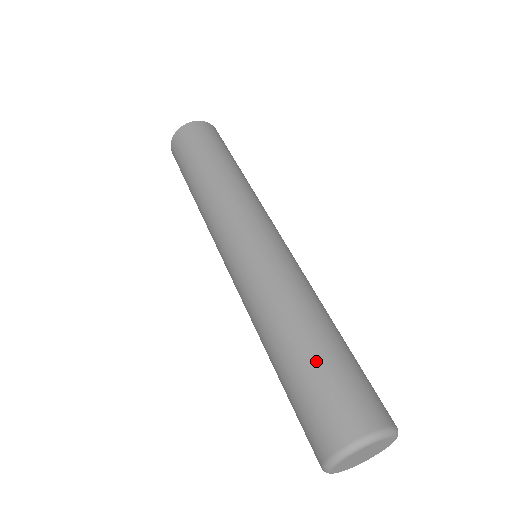
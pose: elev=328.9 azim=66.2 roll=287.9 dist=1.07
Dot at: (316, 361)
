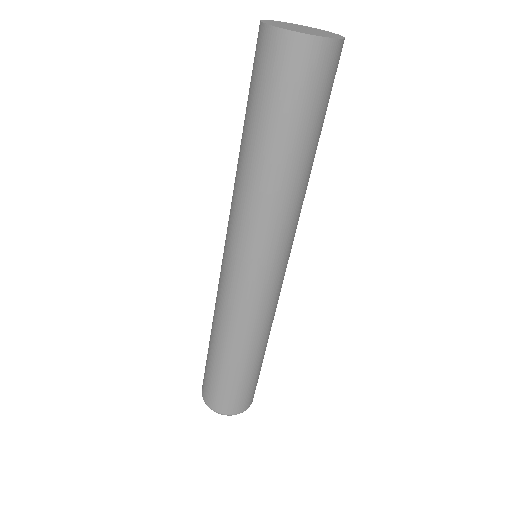
Dot at: (213, 368)
